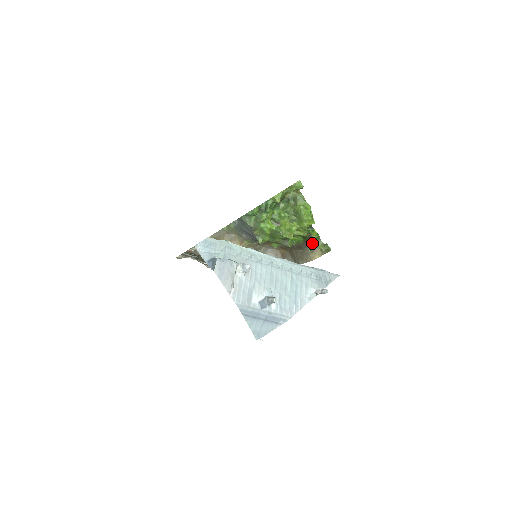
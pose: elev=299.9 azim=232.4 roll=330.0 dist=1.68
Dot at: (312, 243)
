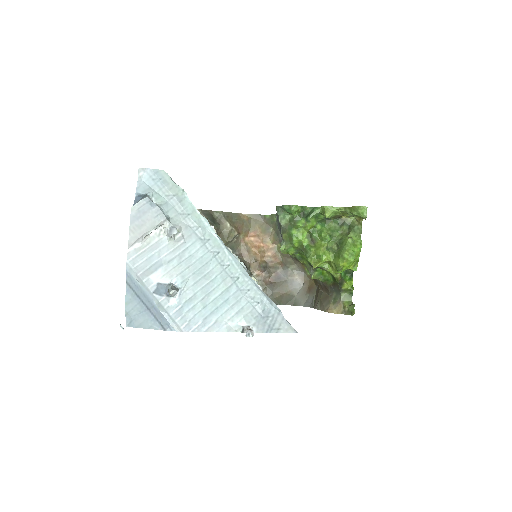
Dot at: (340, 292)
